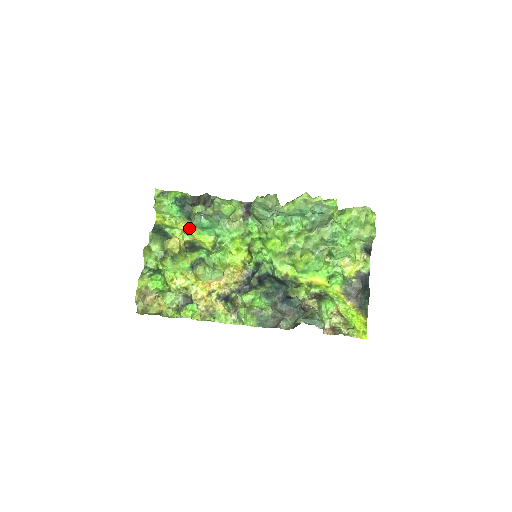
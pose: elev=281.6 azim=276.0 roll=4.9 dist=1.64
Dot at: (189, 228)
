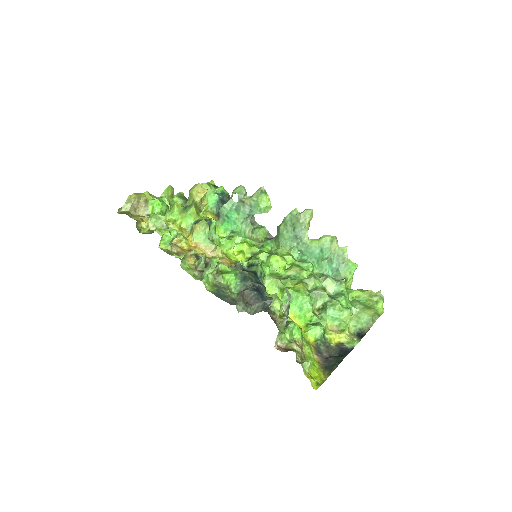
Dot at: occluded
